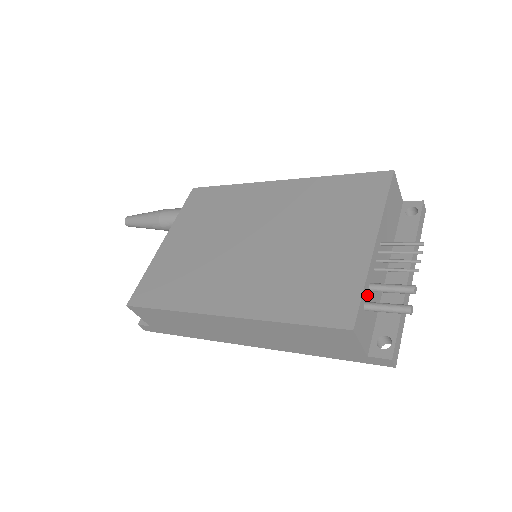
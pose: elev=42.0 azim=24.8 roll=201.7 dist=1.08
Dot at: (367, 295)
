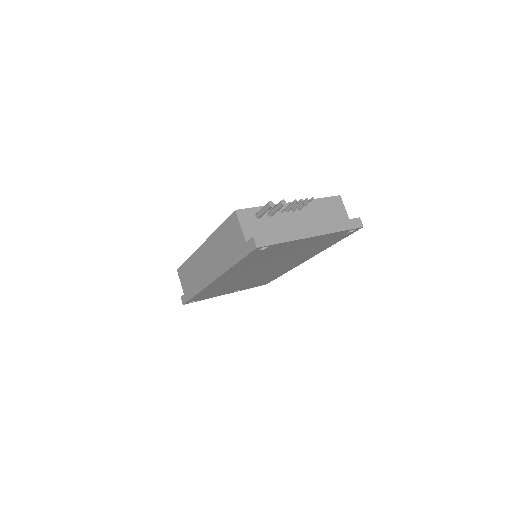
Dot at: (264, 214)
